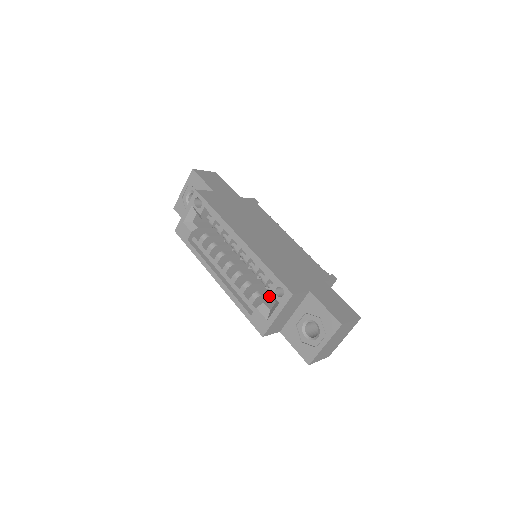
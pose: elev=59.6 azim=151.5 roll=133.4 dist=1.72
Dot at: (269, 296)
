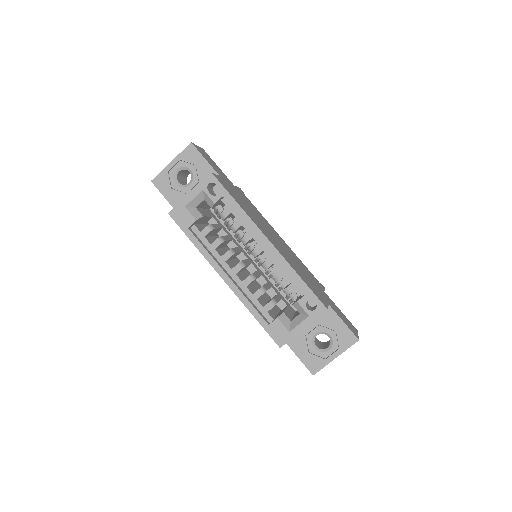
Dot at: occluded
